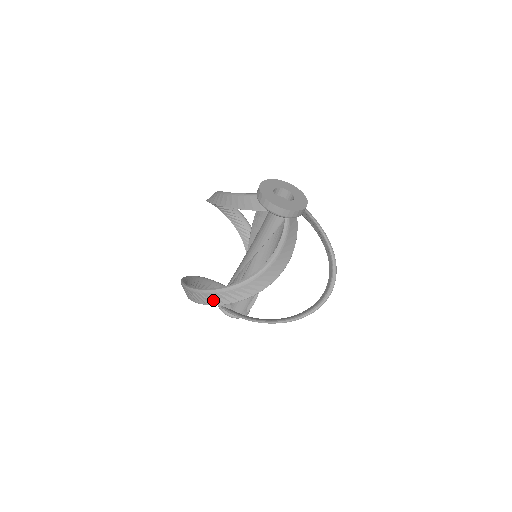
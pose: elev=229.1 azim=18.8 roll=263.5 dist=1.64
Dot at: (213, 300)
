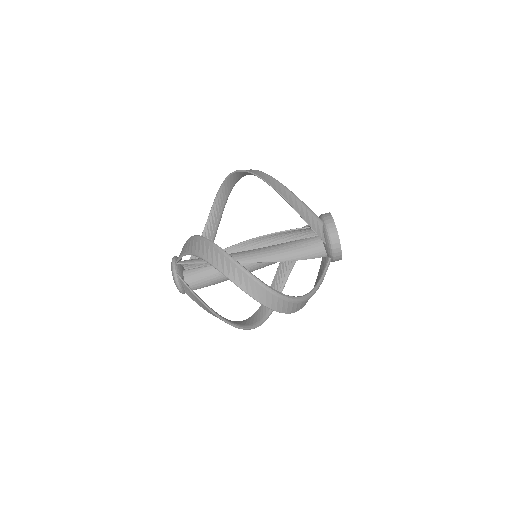
Dot at: (266, 299)
